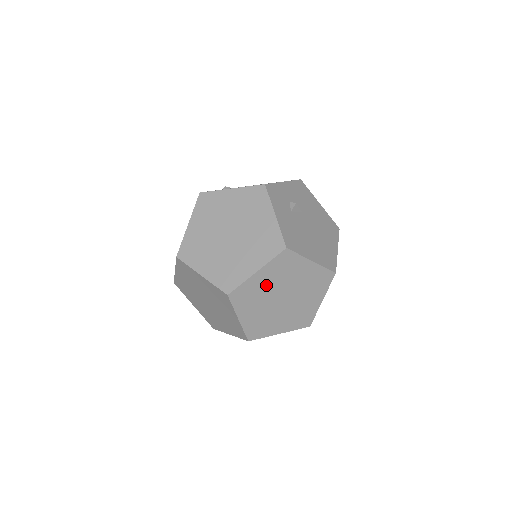
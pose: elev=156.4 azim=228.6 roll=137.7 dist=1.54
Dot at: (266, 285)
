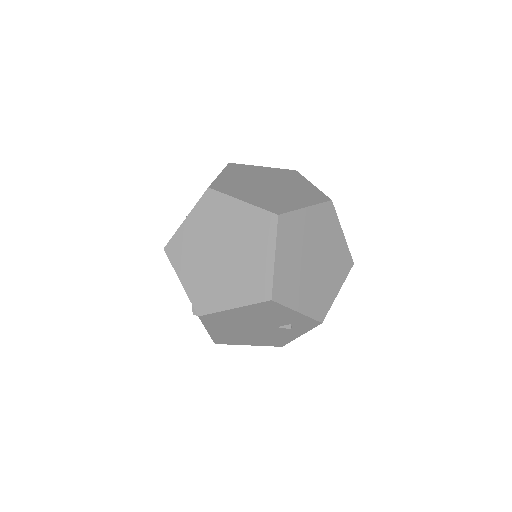
Dot at: (307, 231)
